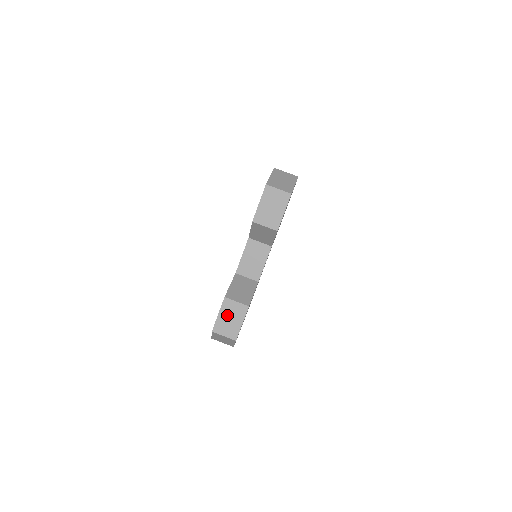
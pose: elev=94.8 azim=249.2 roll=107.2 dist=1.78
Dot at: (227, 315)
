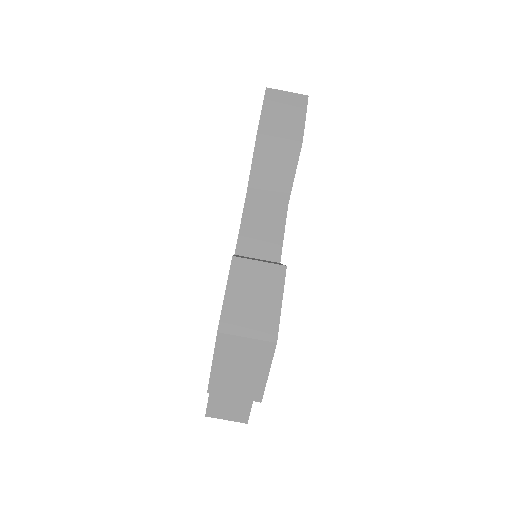
Dot at: (245, 290)
